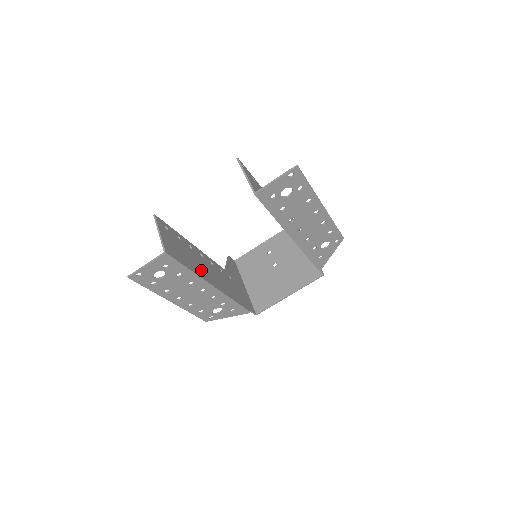
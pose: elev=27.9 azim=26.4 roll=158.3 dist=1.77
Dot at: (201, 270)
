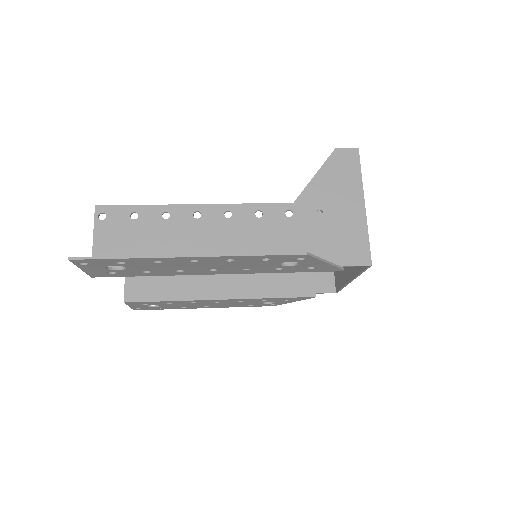
Dot at: (200, 286)
